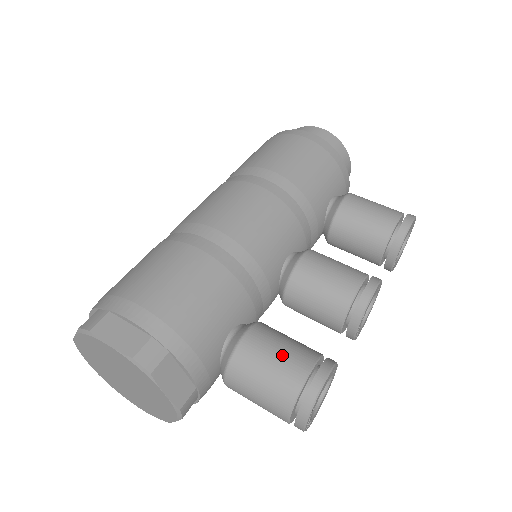
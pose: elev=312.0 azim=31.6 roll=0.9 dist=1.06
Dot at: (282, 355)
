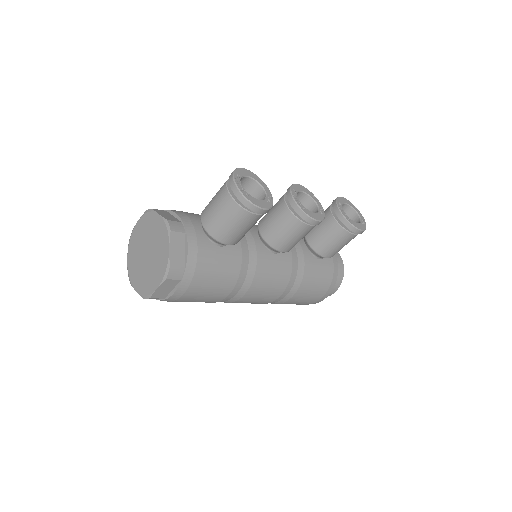
Dot at: occluded
